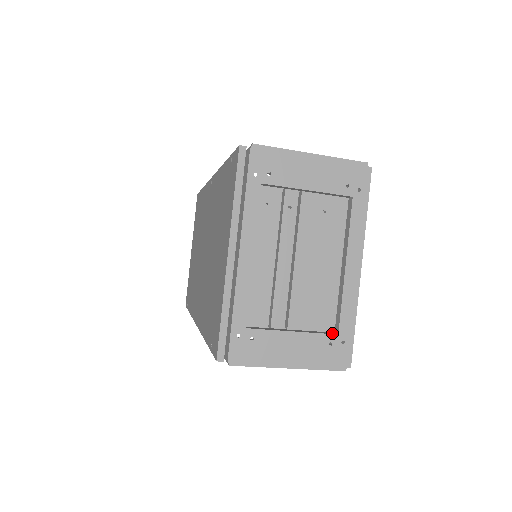
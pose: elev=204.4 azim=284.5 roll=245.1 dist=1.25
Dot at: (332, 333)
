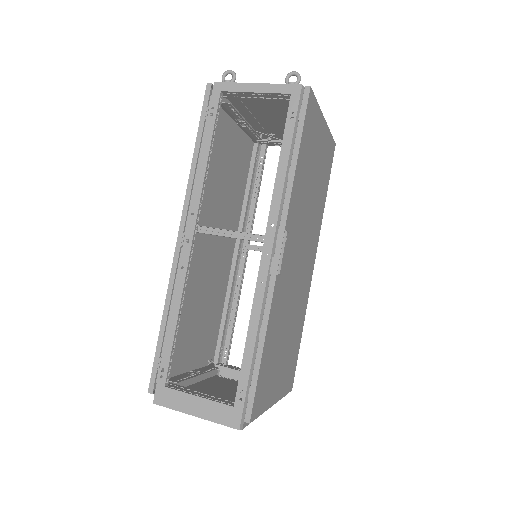
Dot at: occluded
